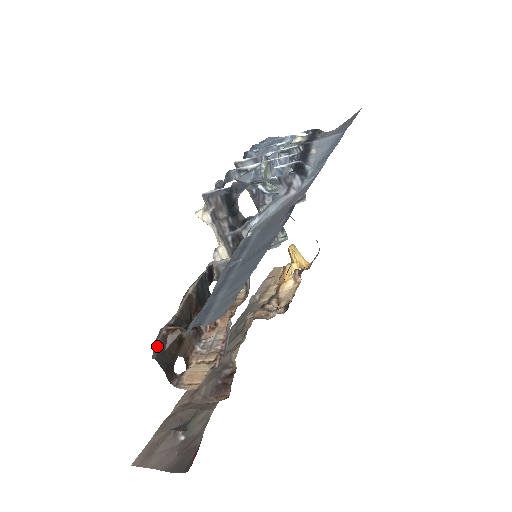
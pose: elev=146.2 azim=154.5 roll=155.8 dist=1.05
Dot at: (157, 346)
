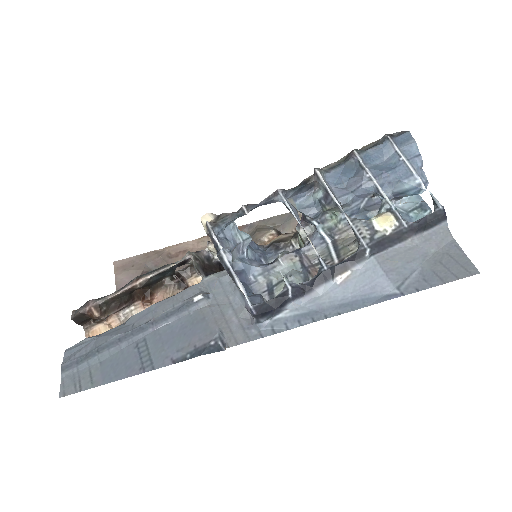
Dot at: (76, 314)
